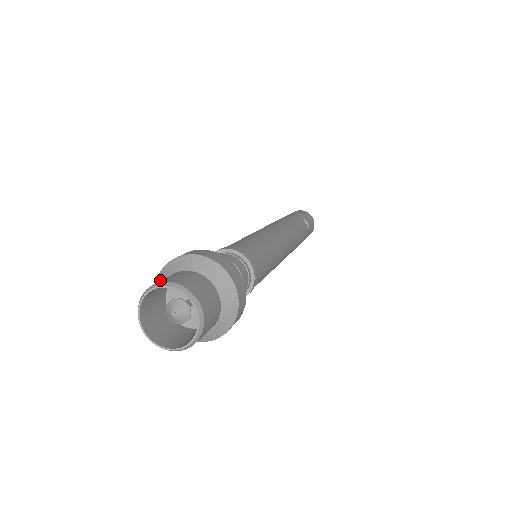
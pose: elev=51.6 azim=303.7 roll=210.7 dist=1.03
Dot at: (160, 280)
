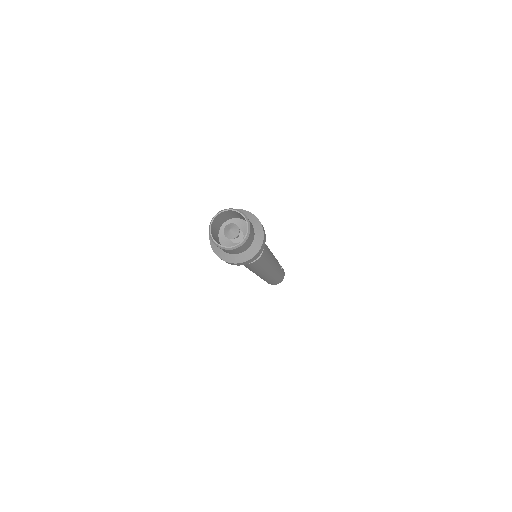
Dot at: occluded
